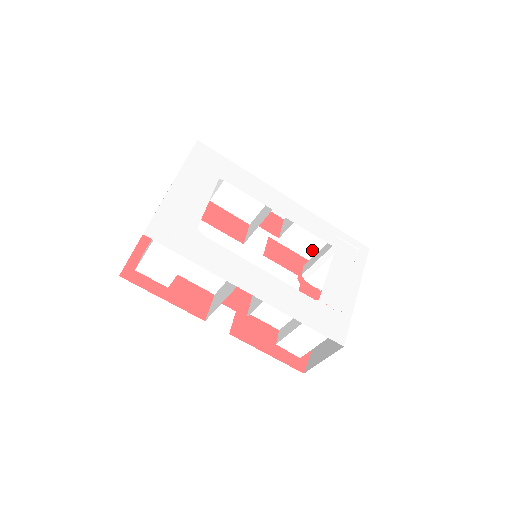
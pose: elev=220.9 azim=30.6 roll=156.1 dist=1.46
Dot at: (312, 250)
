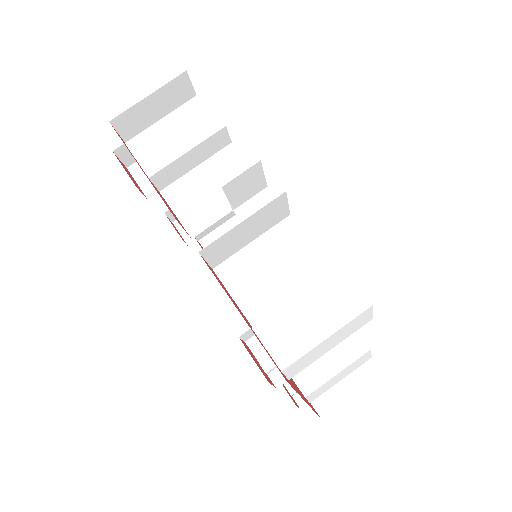
Dot at: occluded
